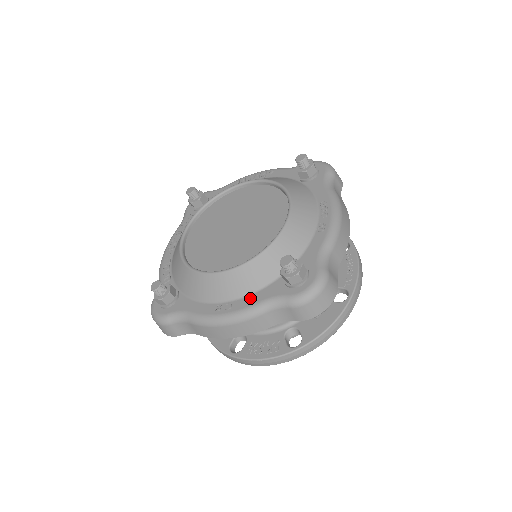
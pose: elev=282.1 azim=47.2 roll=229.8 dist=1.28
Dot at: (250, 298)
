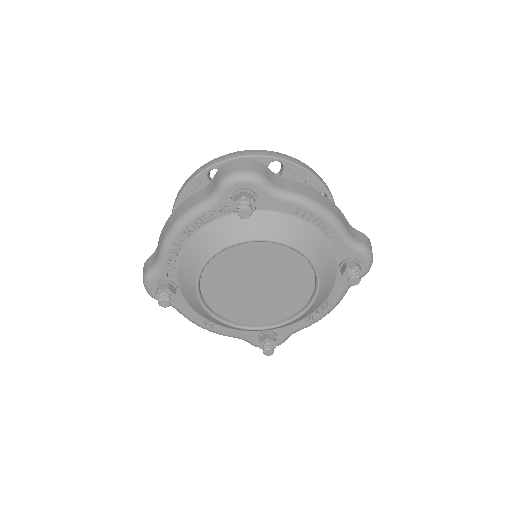
Dot at: (231, 331)
